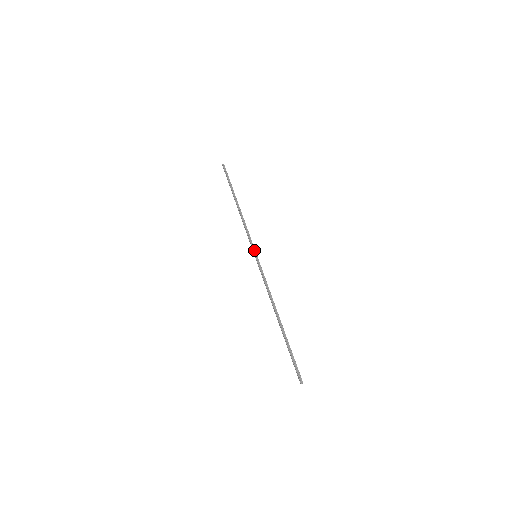
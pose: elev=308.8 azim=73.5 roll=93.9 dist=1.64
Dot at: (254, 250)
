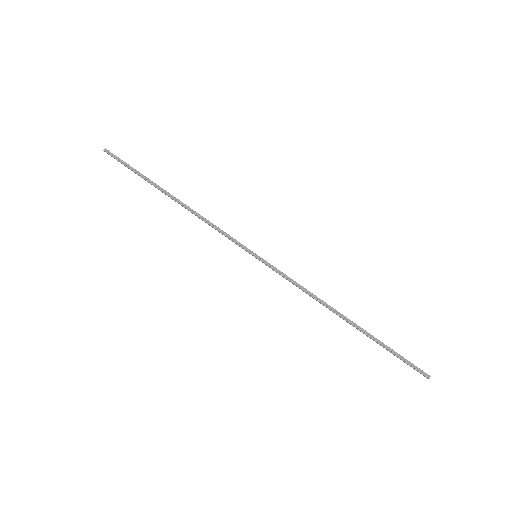
Dot at: (248, 250)
